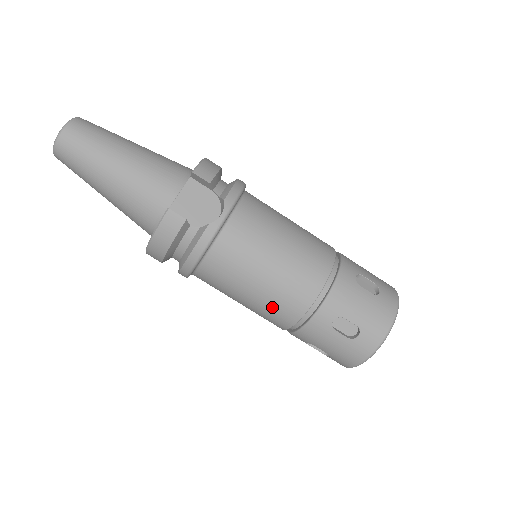
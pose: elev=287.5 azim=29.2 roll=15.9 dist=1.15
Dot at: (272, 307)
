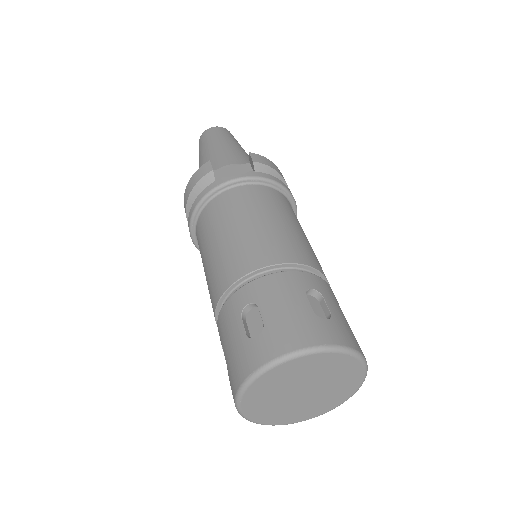
Dot at: (214, 272)
